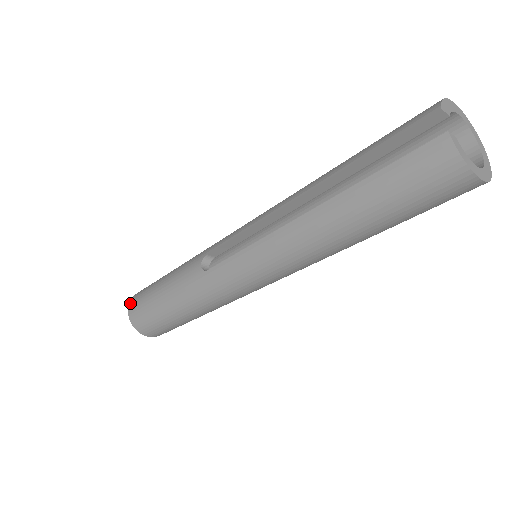
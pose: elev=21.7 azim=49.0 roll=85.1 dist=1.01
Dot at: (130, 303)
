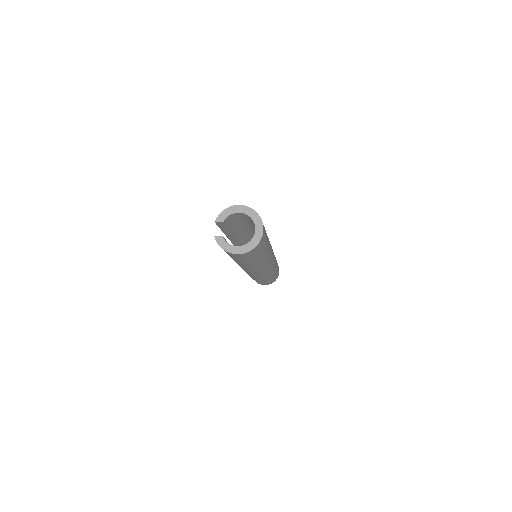
Dot at: occluded
